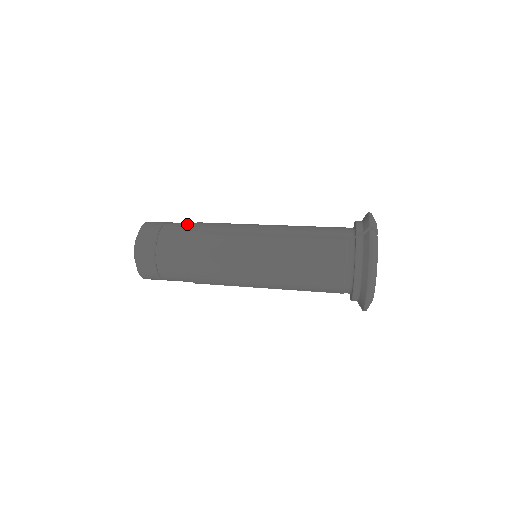
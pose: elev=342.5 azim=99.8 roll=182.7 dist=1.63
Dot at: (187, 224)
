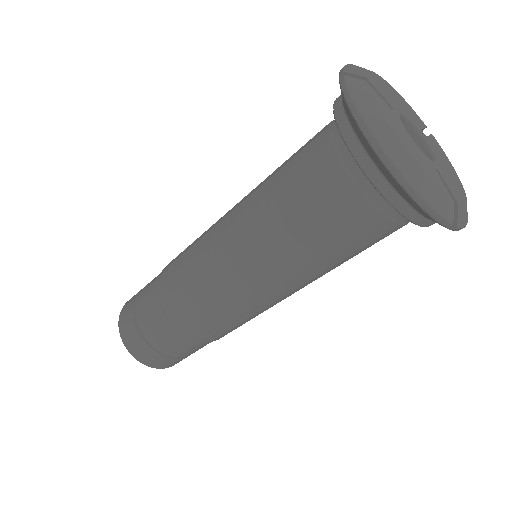
Dot at: occluded
